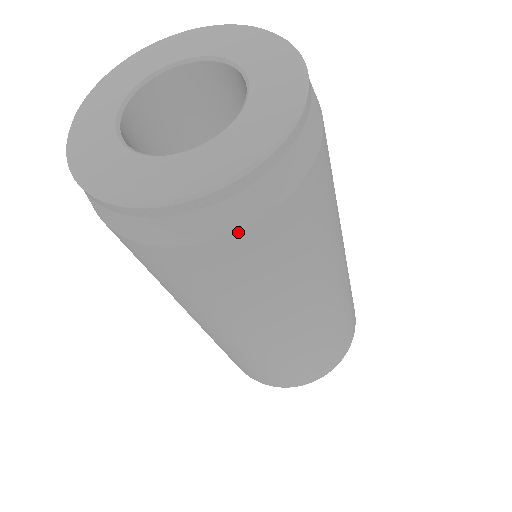
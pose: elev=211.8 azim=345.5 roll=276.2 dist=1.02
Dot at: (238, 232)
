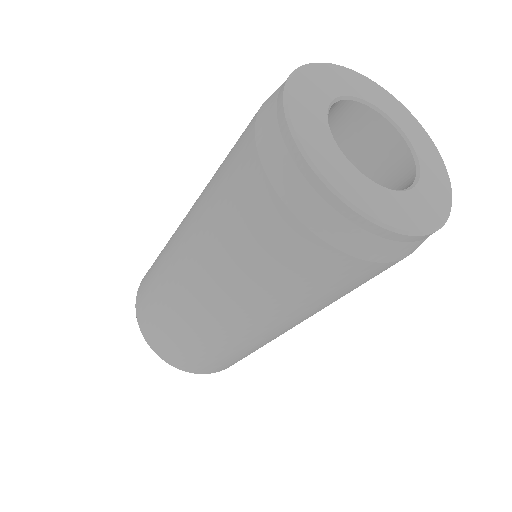
Dot at: (370, 262)
